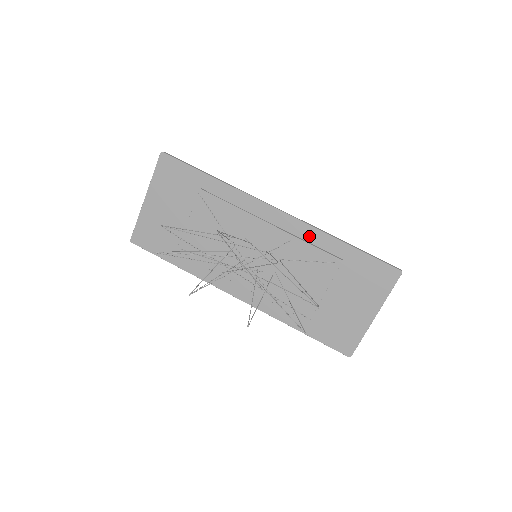
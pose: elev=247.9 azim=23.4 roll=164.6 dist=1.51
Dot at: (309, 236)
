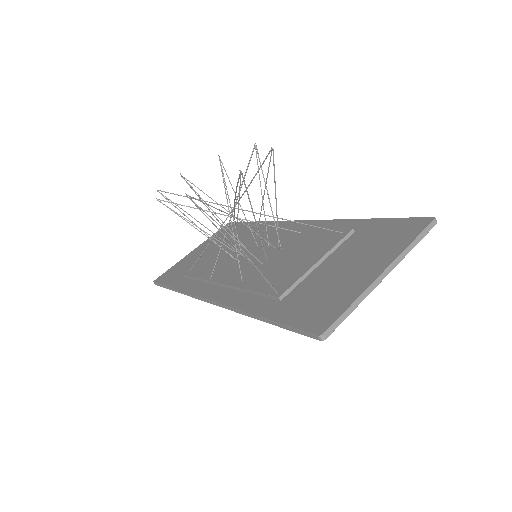
Dot at: (323, 227)
